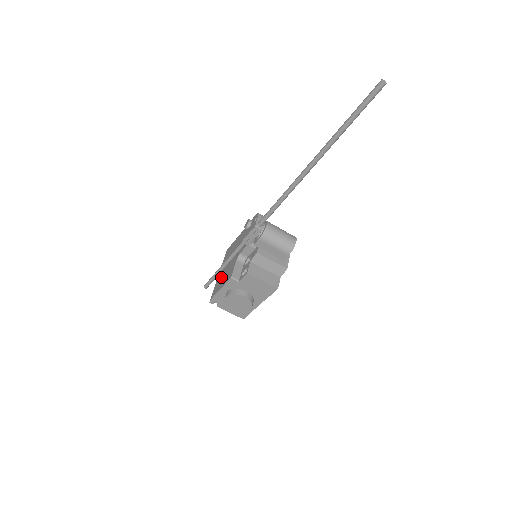
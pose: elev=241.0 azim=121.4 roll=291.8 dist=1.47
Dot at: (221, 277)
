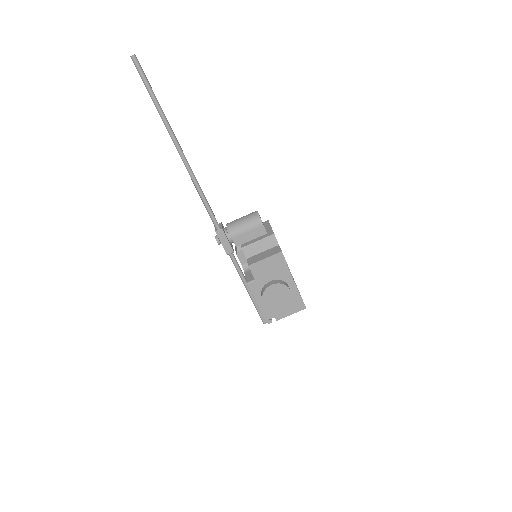
Dot at: occluded
